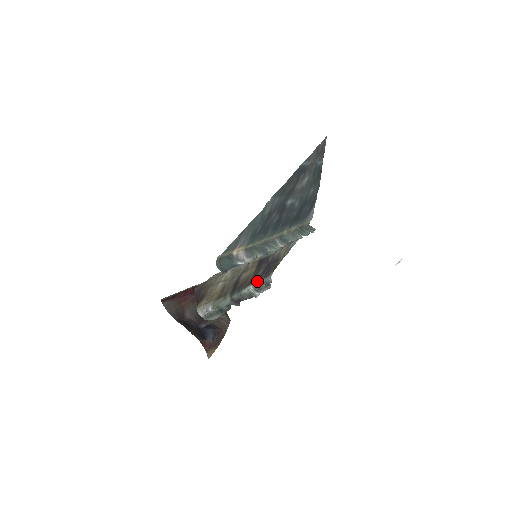
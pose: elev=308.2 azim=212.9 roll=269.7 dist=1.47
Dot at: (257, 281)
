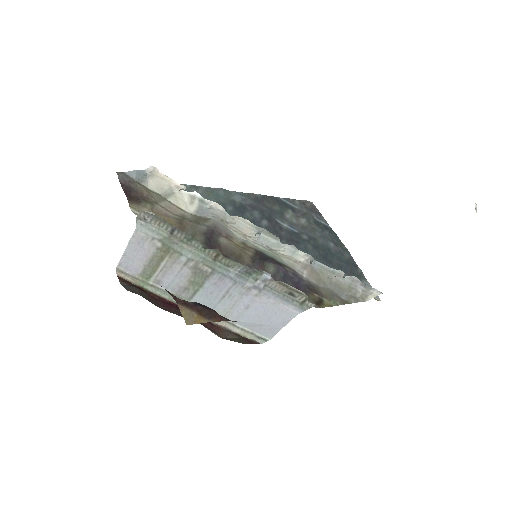
Dot at: occluded
